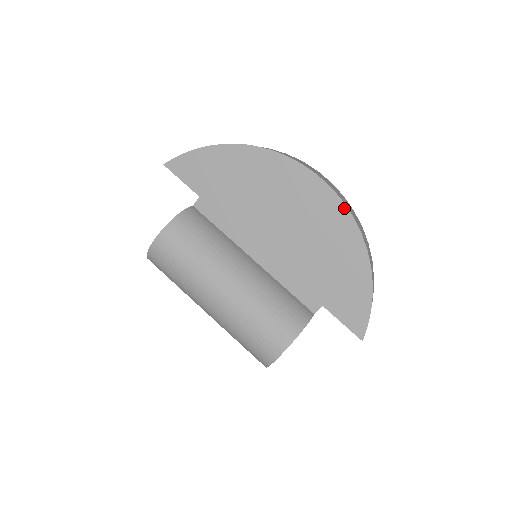
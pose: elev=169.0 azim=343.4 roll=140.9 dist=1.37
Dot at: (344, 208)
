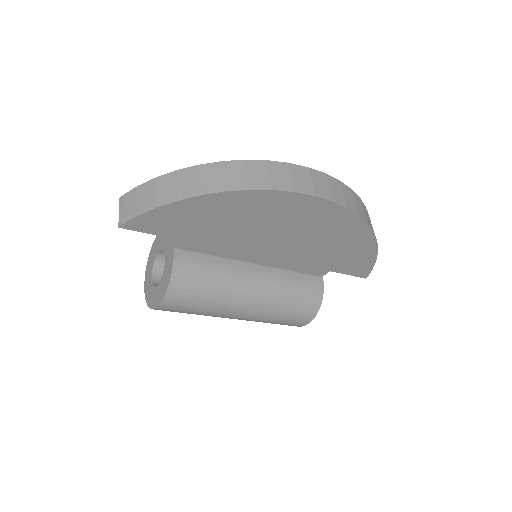
Dot at: (351, 214)
